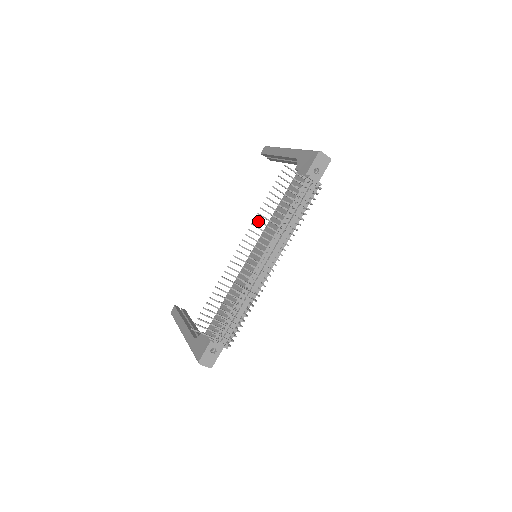
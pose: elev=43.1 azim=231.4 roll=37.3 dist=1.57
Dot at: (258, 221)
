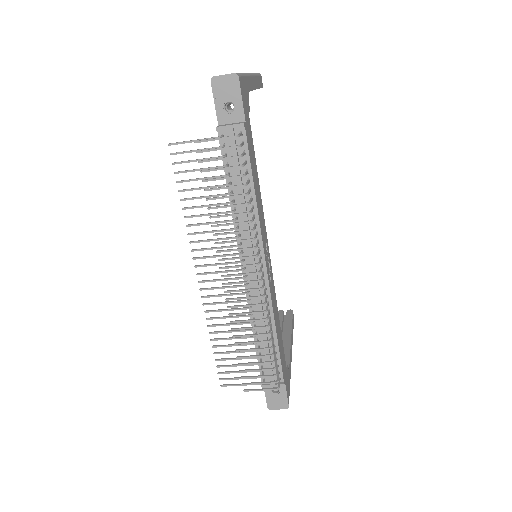
Dot at: (195, 234)
